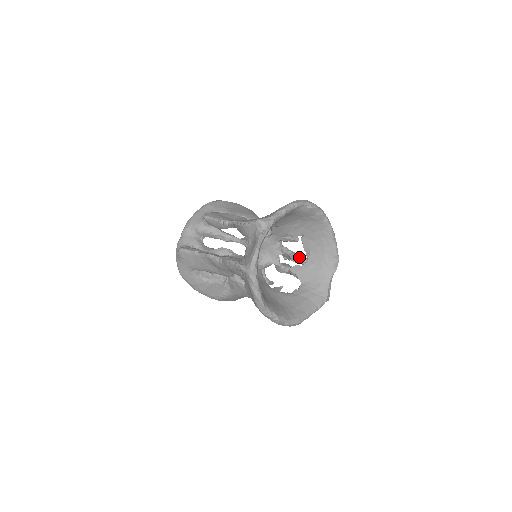
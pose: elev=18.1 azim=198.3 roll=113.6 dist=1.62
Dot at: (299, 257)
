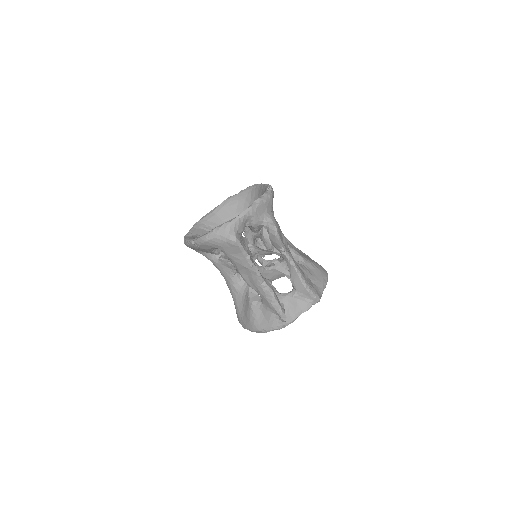
Dot at: occluded
